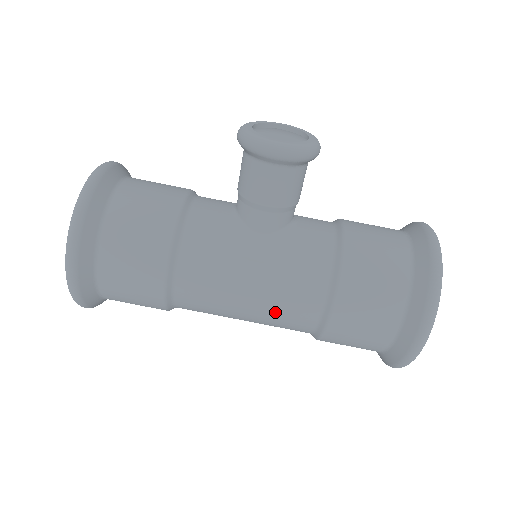
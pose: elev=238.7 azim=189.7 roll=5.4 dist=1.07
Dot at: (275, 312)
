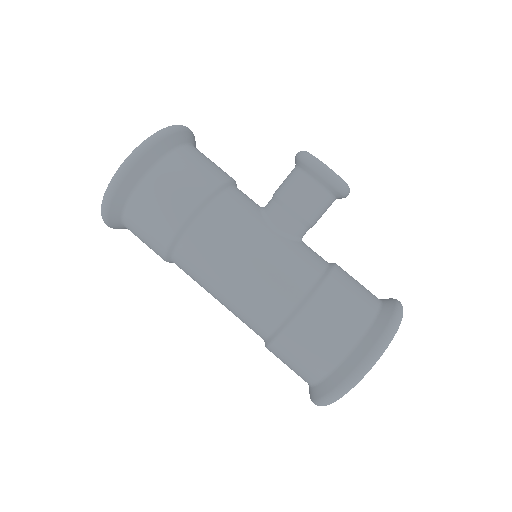
Dot at: (254, 293)
